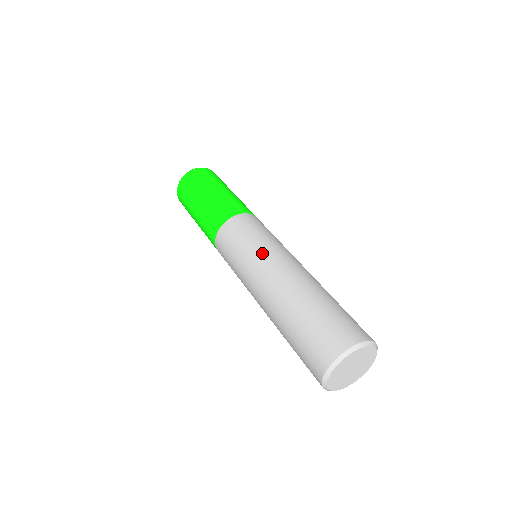
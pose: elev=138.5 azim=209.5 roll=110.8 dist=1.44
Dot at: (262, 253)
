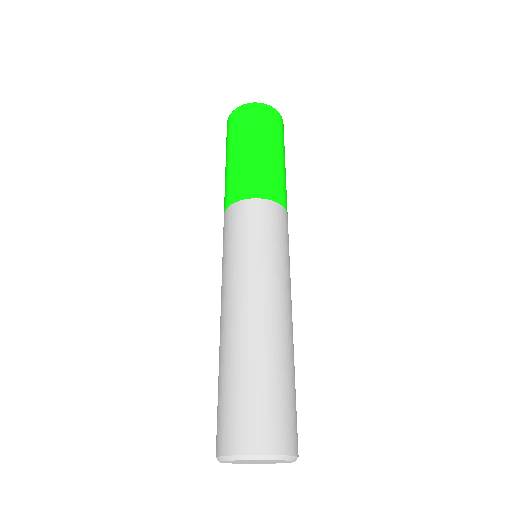
Dot at: (279, 272)
